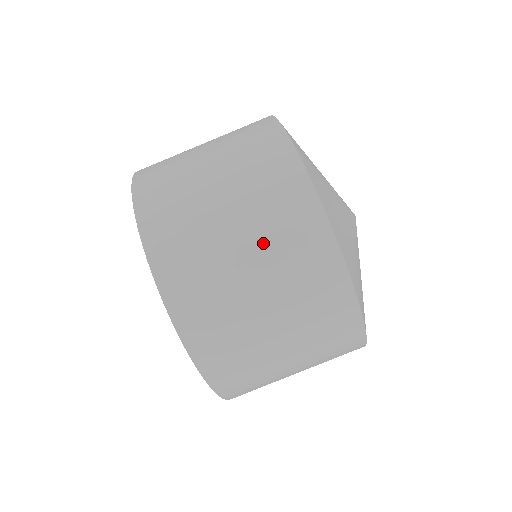
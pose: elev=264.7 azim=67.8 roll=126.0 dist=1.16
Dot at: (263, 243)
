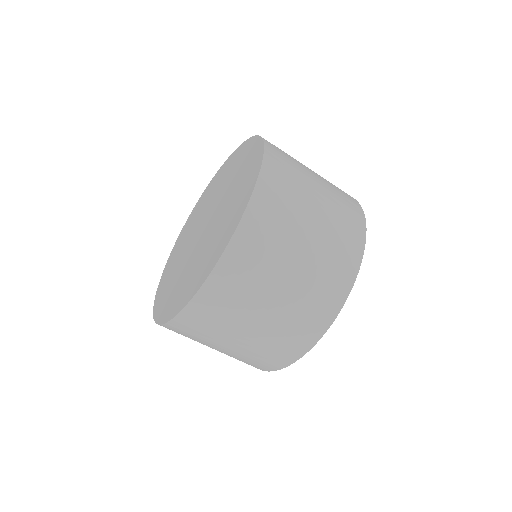
Dot at: (299, 291)
